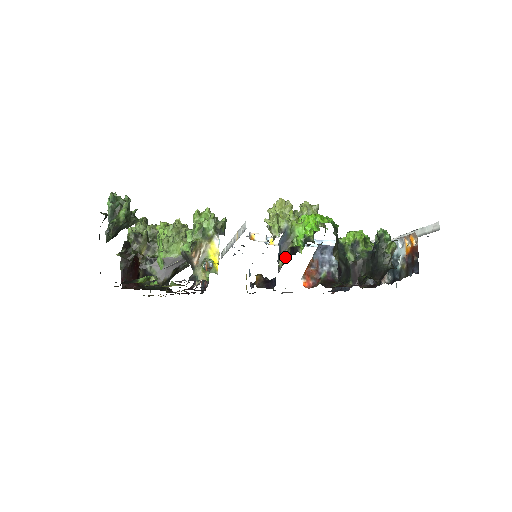
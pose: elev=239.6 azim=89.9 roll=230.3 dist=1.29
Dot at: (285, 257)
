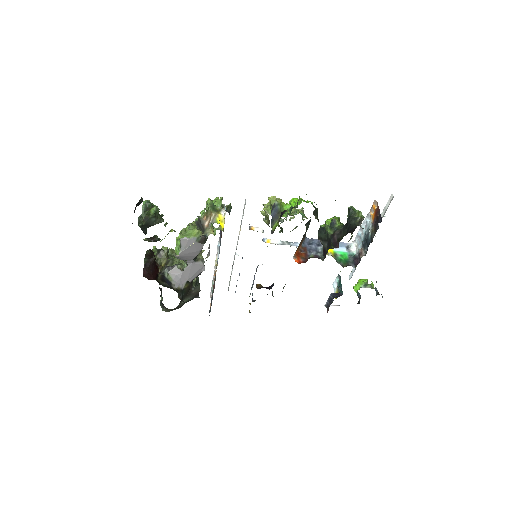
Dot at: (277, 224)
